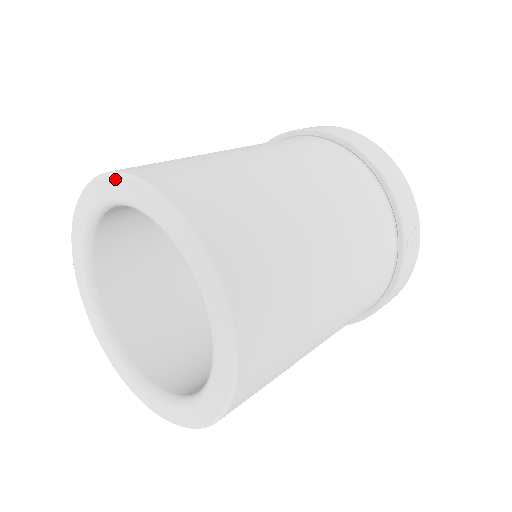
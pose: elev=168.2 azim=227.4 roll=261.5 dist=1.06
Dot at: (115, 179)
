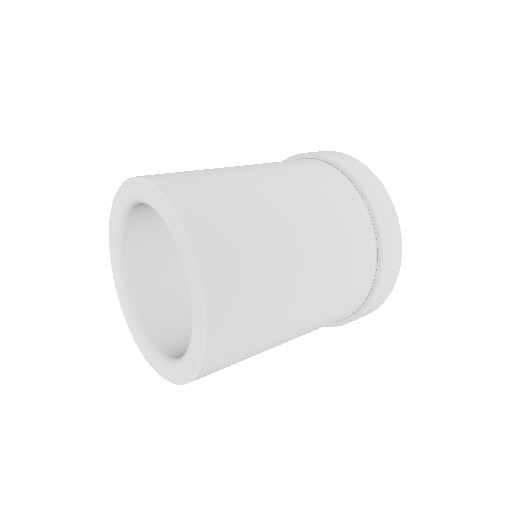
Dot at: (154, 192)
